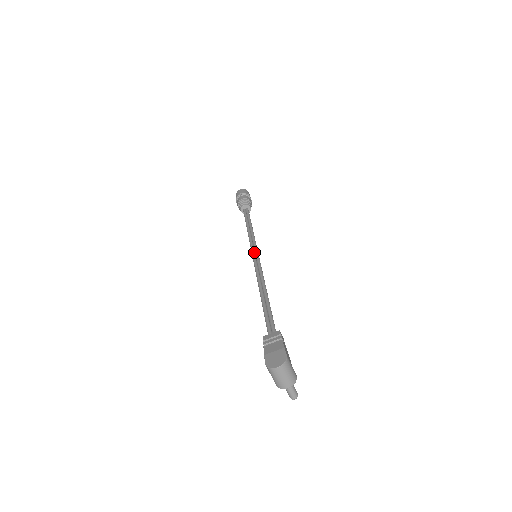
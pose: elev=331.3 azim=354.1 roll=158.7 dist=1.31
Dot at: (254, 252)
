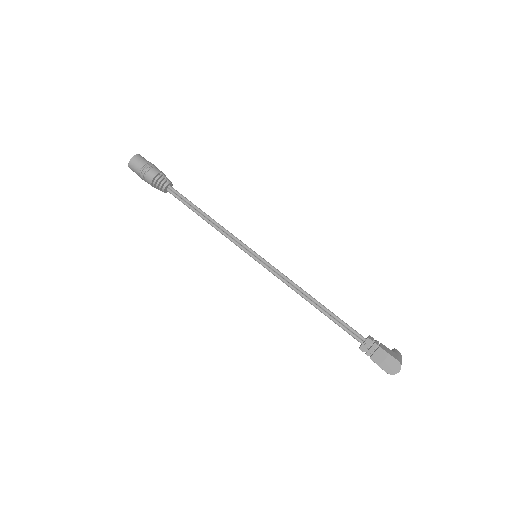
Dot at: (252, 255)
